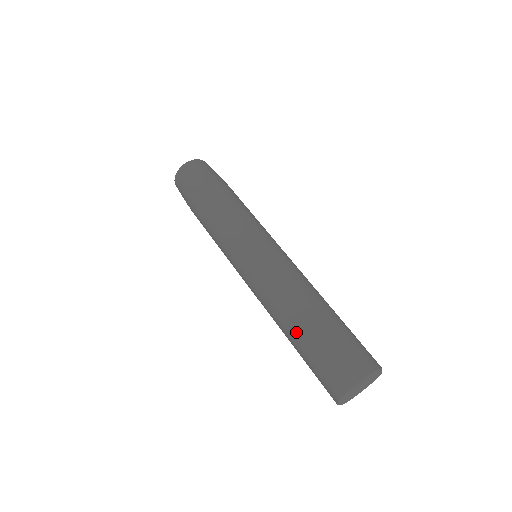
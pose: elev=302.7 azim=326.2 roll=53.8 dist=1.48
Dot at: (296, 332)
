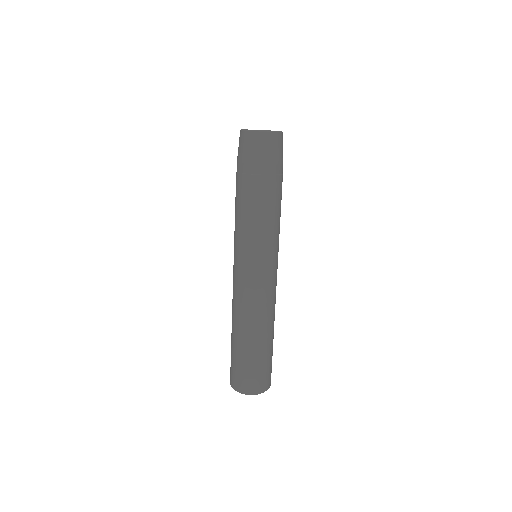
Dot at: occluded
